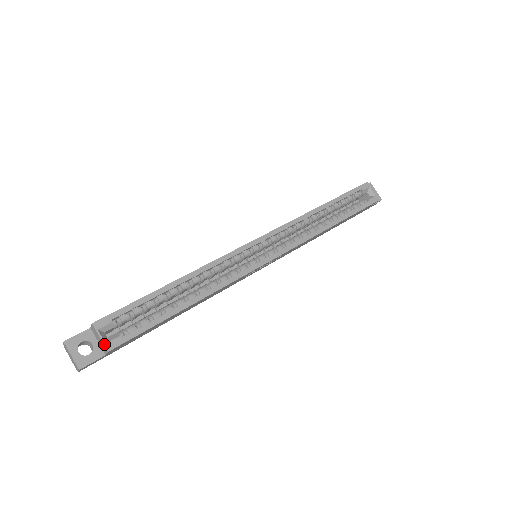
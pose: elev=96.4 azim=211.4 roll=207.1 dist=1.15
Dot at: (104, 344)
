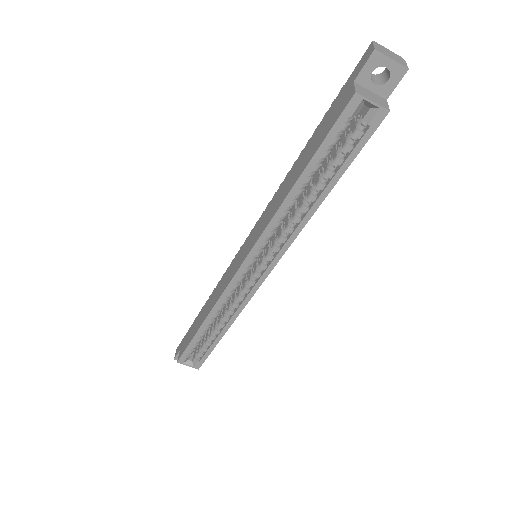
Dot at: occluded
